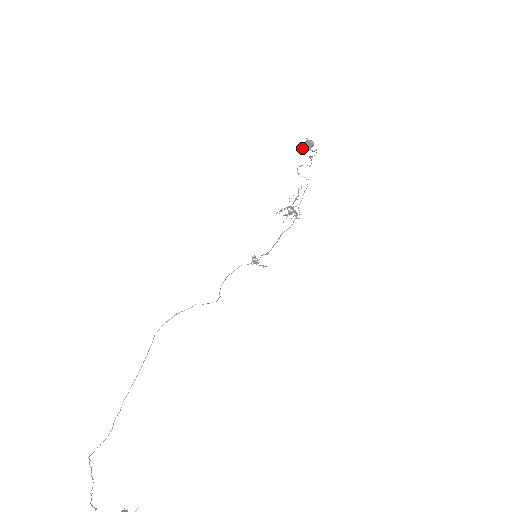
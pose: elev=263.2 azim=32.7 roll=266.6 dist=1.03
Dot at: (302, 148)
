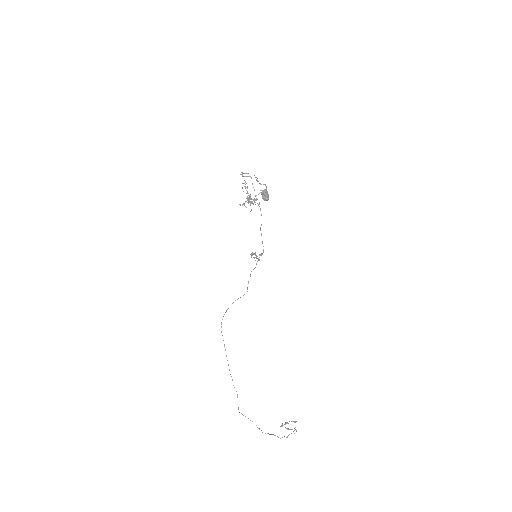
Dot at: occluded
